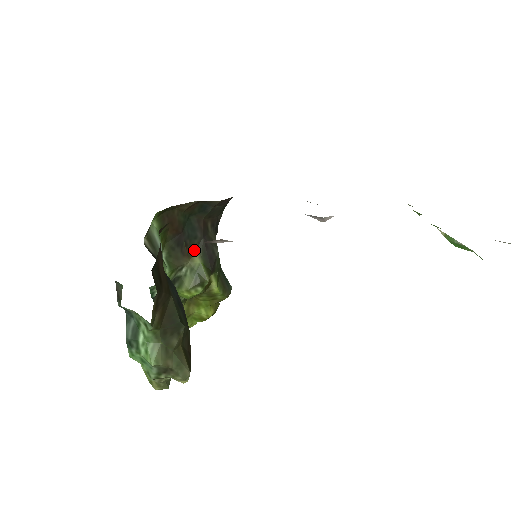
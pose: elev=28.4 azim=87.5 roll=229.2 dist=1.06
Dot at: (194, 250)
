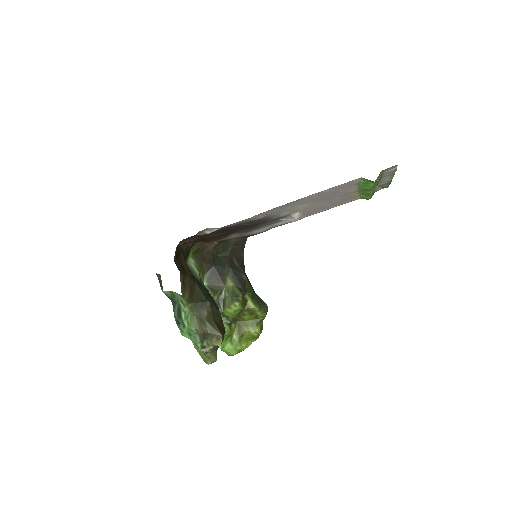
Dot at: (226, 277)
